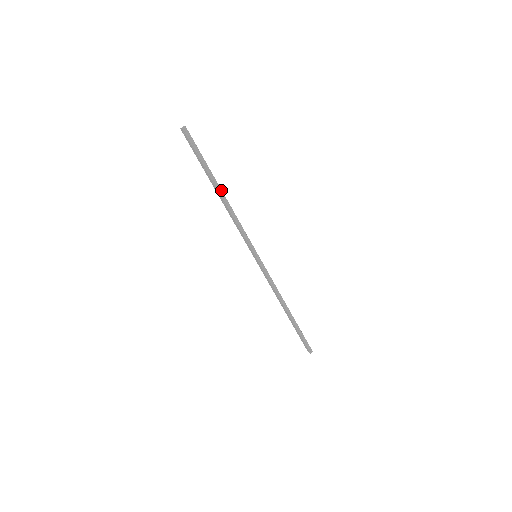
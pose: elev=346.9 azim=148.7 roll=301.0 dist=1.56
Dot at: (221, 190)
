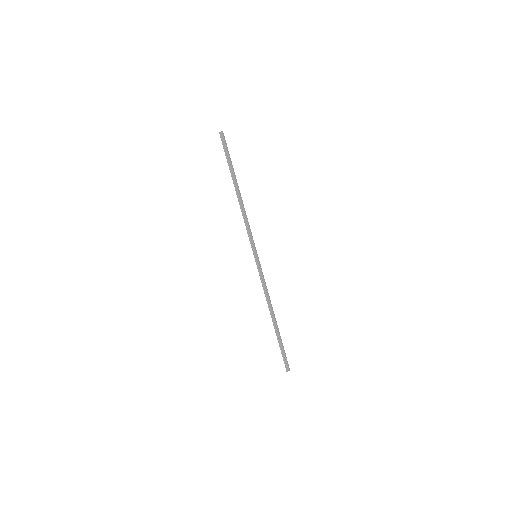
Dot at: (238, 189)
